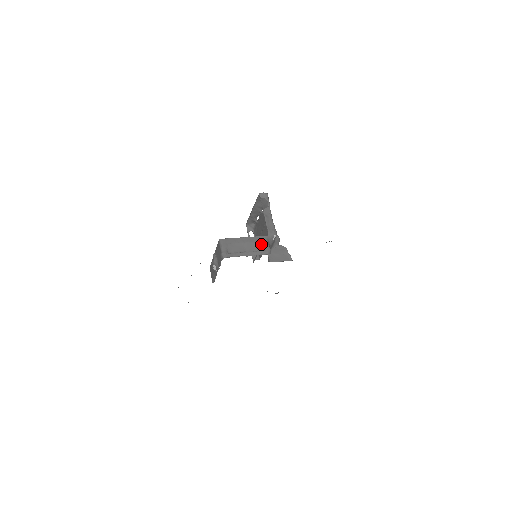
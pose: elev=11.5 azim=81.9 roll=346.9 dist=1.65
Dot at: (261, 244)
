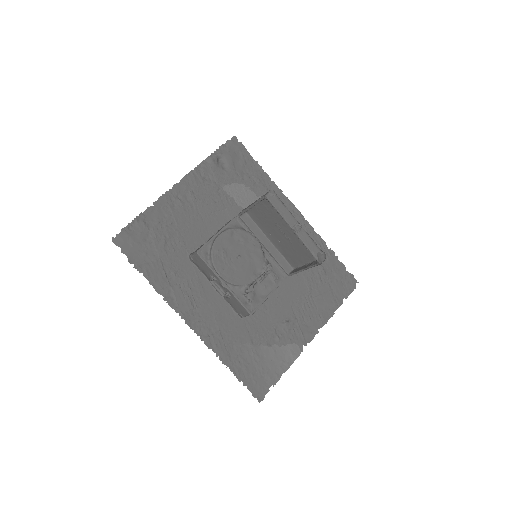
Dot at: occluded
